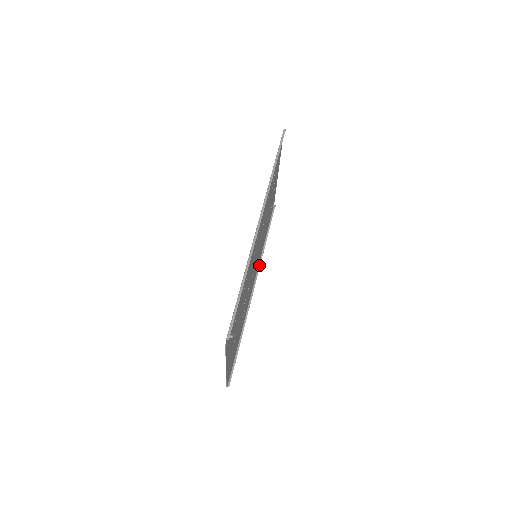
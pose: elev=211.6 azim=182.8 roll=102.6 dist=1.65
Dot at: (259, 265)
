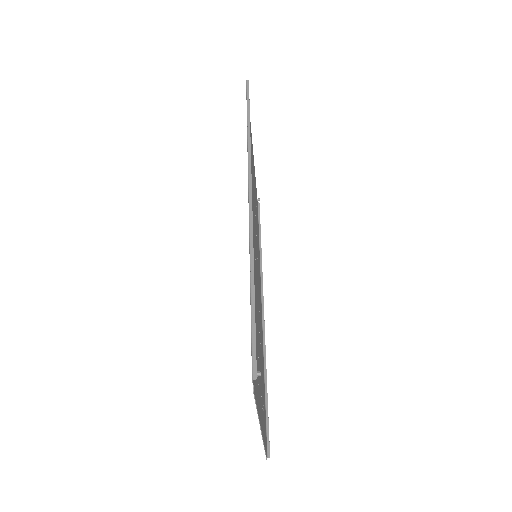
Dot at: (261, 276)
